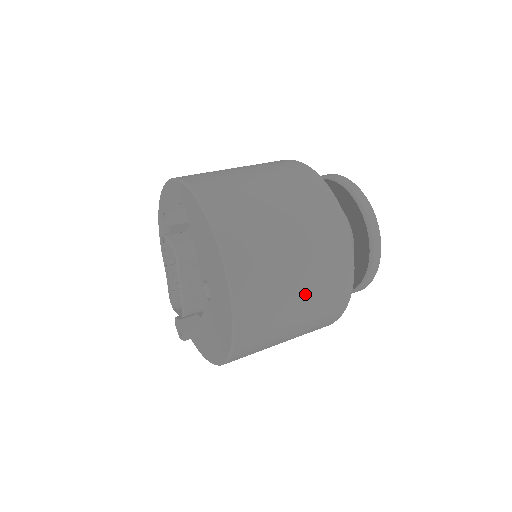
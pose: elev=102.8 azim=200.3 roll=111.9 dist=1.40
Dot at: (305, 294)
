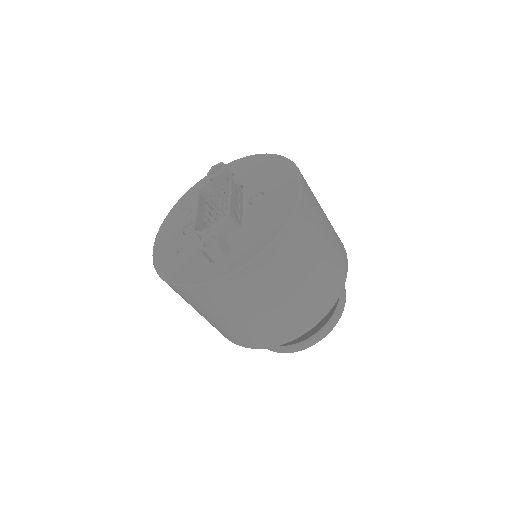
Dot at: (329, 227)
